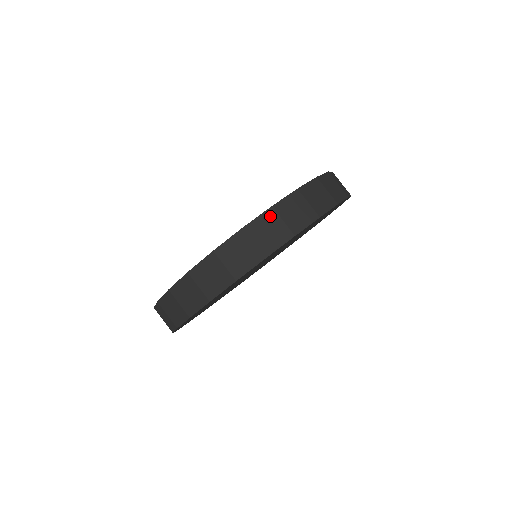
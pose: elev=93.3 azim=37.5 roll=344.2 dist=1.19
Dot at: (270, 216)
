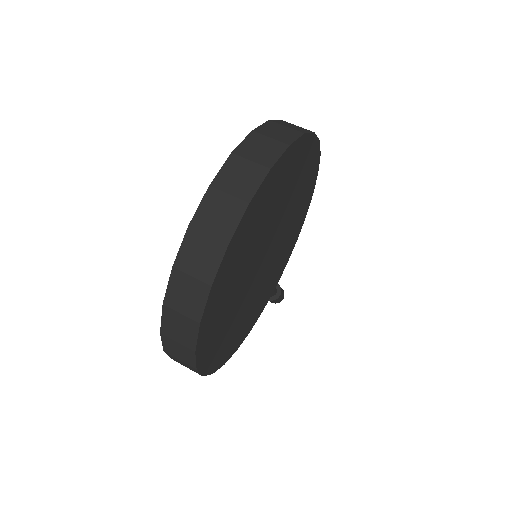
Dot at: (234, 162)
